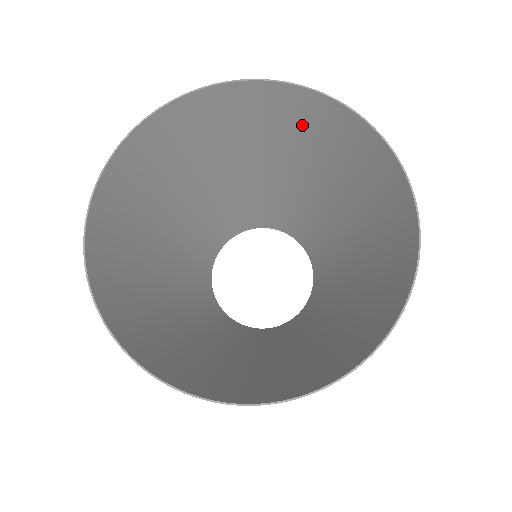
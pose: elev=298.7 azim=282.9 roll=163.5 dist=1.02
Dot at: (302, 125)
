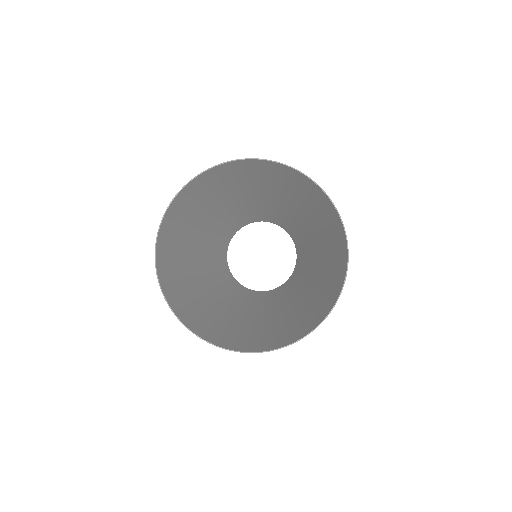
Dot at: (251, 174)
